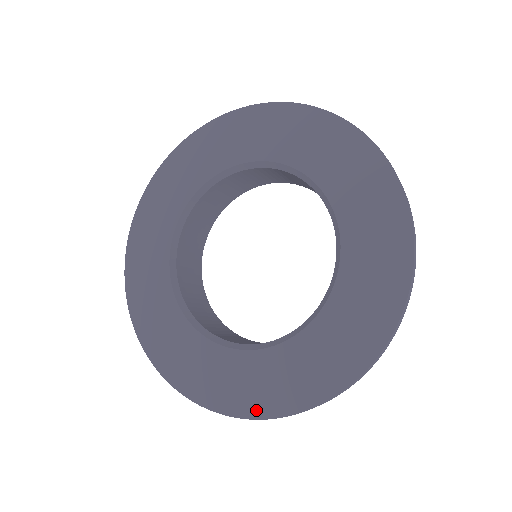
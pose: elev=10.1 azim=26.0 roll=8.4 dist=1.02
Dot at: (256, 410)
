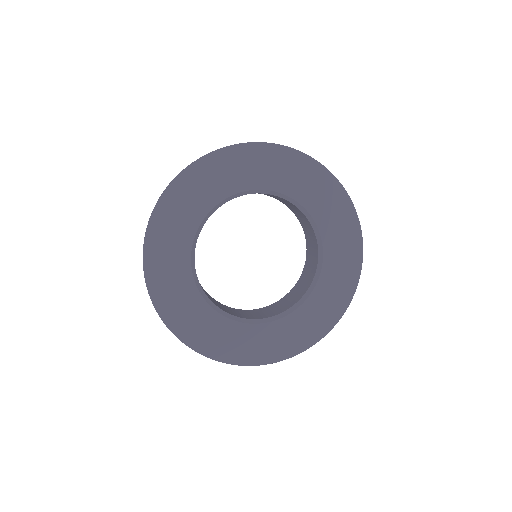
Dot at: (341, 310)
